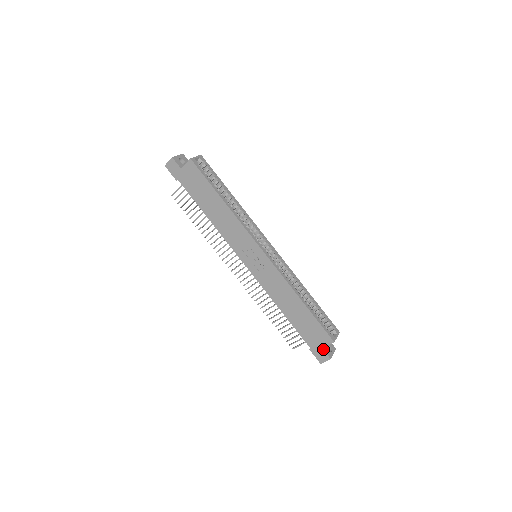
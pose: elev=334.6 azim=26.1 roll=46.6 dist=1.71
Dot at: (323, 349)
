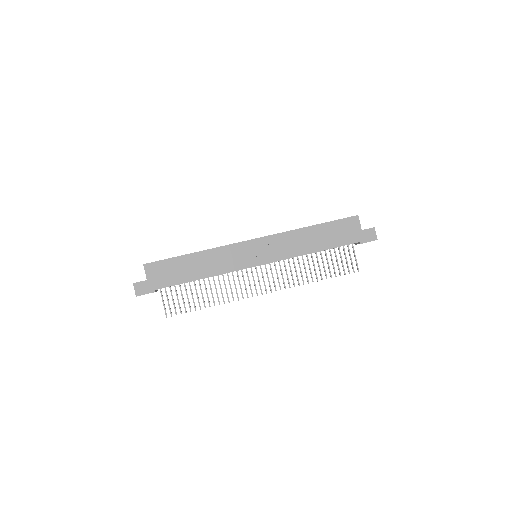
Dot at: (363, 230)
